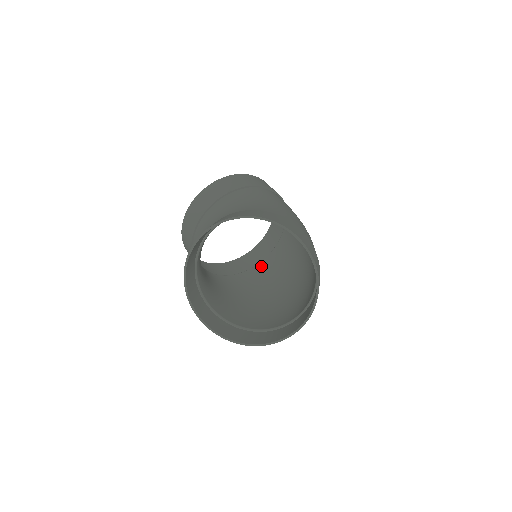
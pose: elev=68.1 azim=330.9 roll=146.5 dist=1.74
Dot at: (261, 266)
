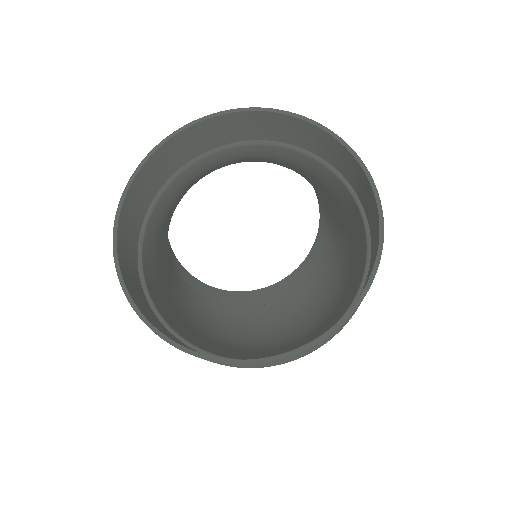
Dot at: (232, 310)
